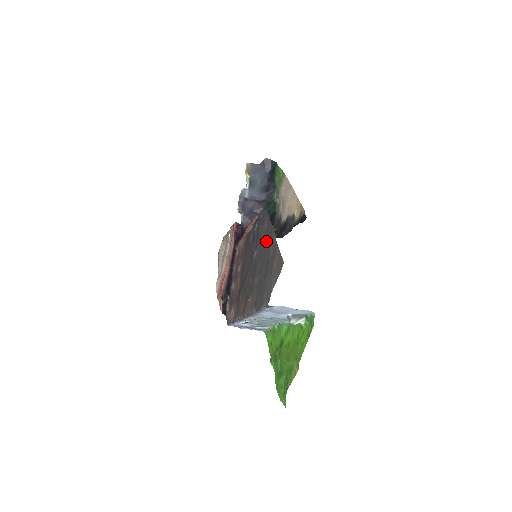
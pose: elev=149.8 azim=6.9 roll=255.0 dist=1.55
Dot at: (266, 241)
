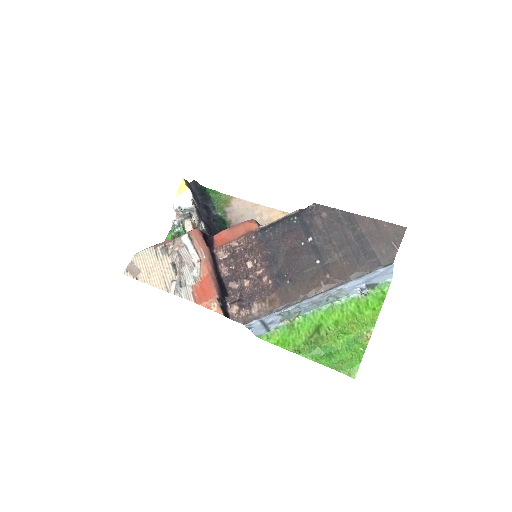
Dot at: (340, 224)
